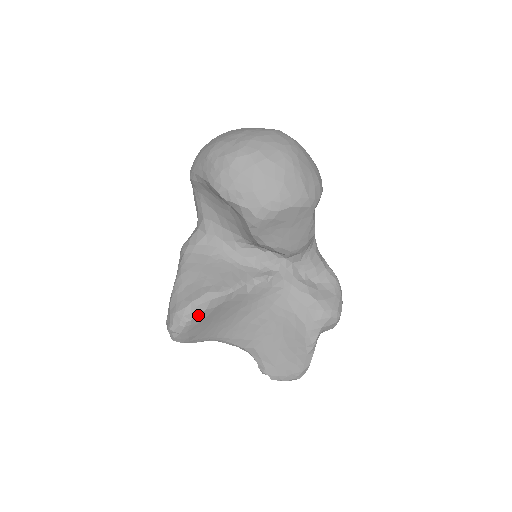
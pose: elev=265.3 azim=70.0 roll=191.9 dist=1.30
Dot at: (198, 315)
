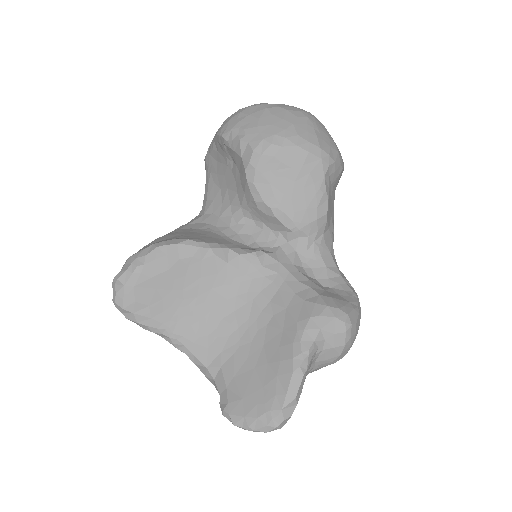
Dot at: (155, 261)
